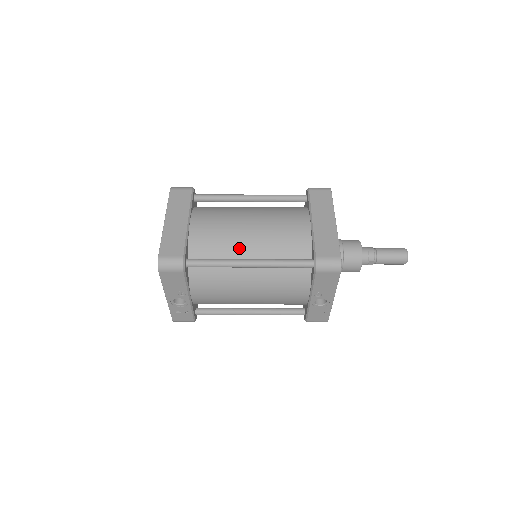
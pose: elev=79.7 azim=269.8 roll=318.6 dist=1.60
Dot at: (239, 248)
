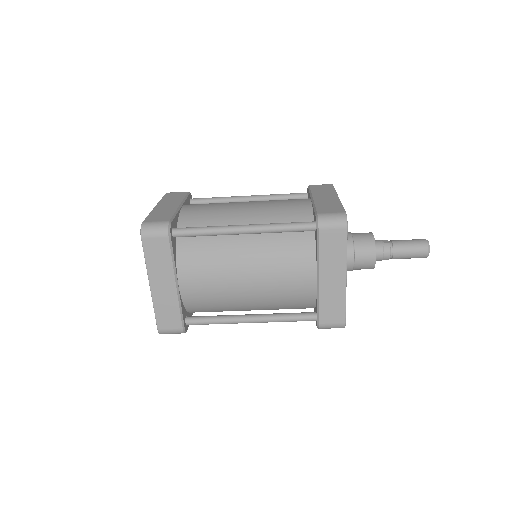
Dot at: (238, 304)
